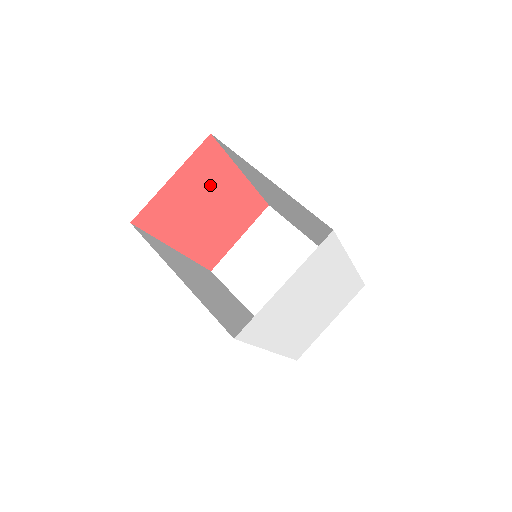
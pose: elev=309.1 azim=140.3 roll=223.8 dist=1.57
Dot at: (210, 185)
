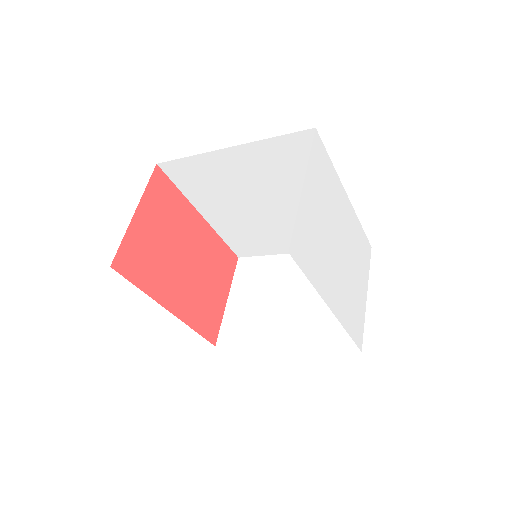
Dot at: (176, 226)
